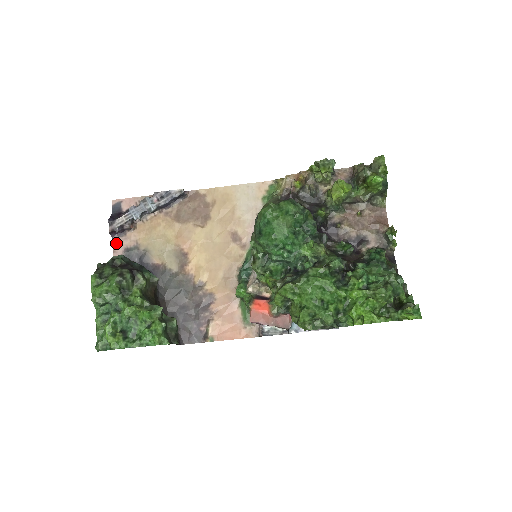
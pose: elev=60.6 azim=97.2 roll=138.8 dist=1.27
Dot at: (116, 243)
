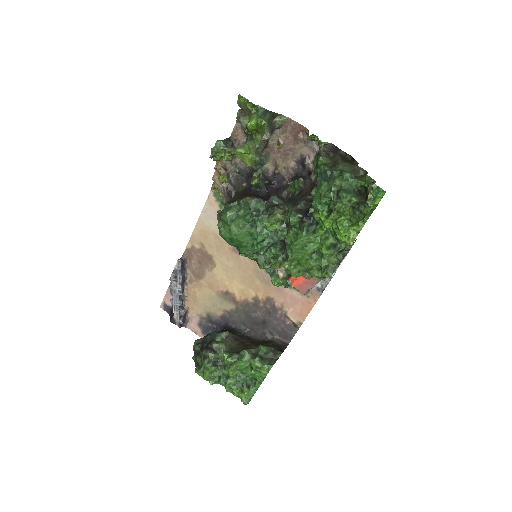
Dot at: (191, 327)
